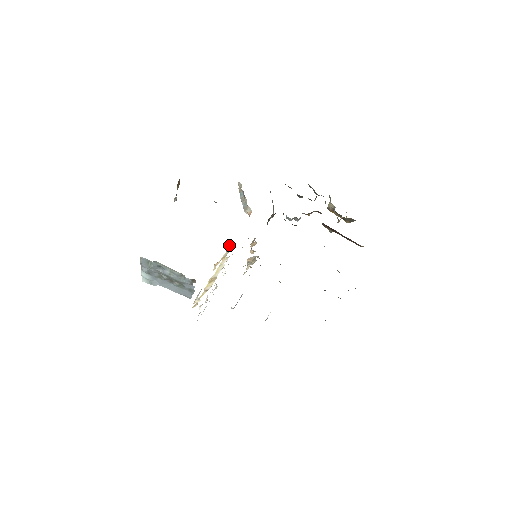
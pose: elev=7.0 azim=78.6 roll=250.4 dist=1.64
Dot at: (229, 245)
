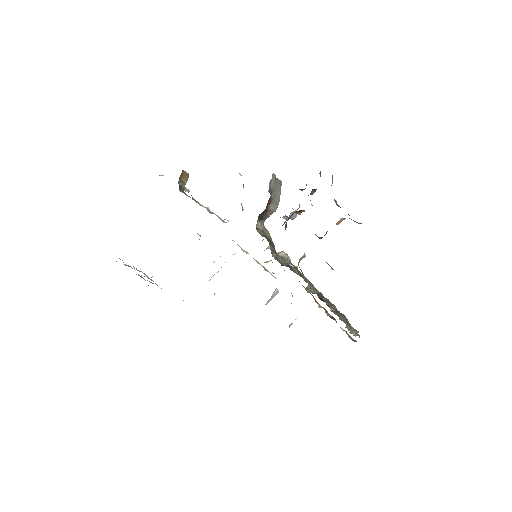
Dot at: occluded
